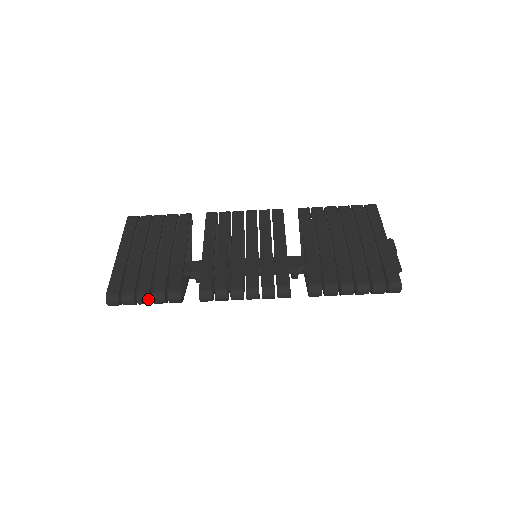
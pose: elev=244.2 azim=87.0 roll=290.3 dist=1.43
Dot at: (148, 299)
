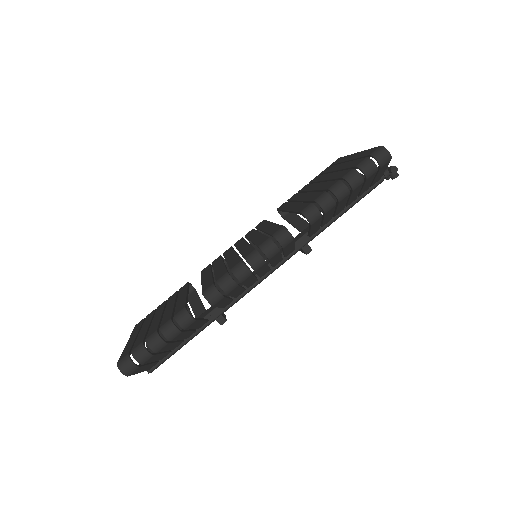
Dot at: (158, 337)
